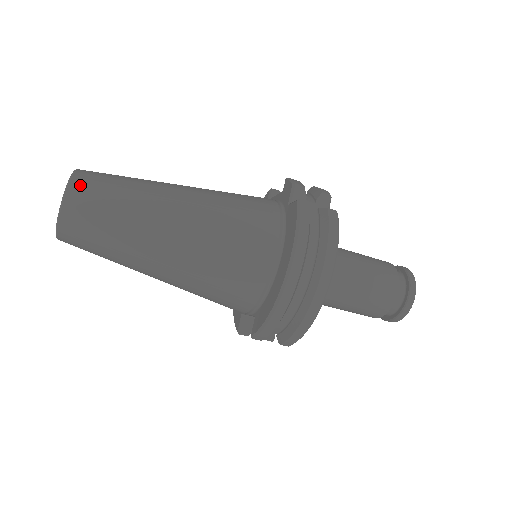
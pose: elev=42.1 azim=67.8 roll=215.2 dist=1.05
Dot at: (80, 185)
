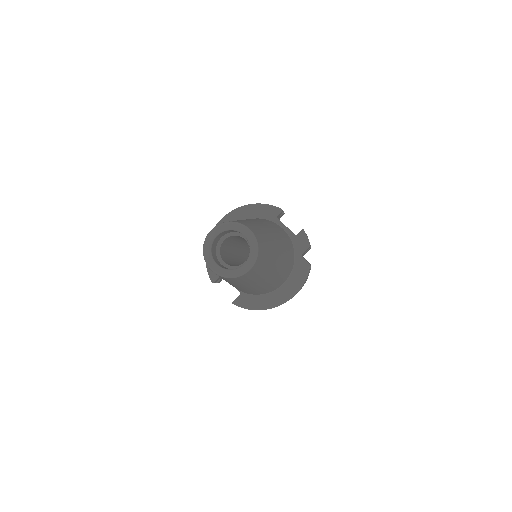
Dot at: (259, 260)
